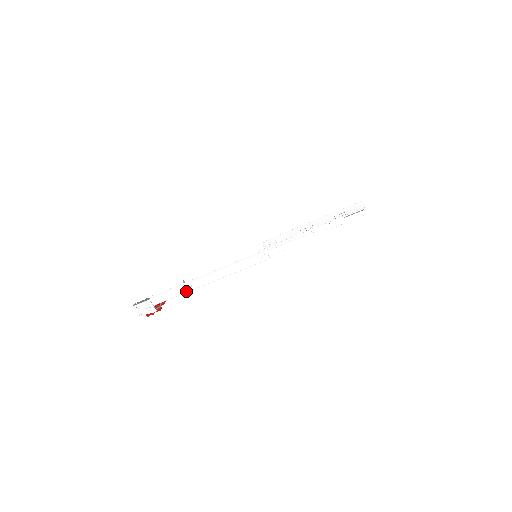
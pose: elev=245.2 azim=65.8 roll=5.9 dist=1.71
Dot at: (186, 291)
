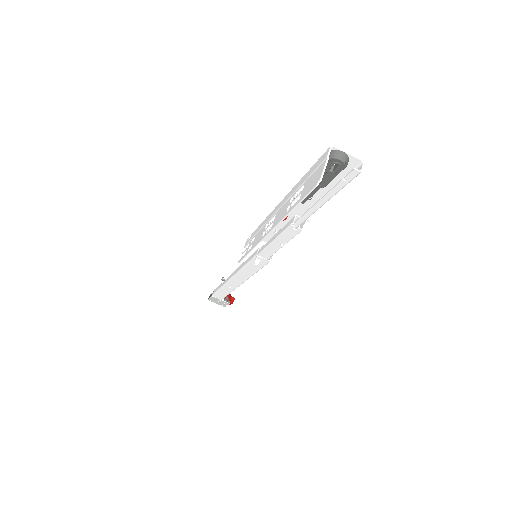
Dot at: (230, 291)
